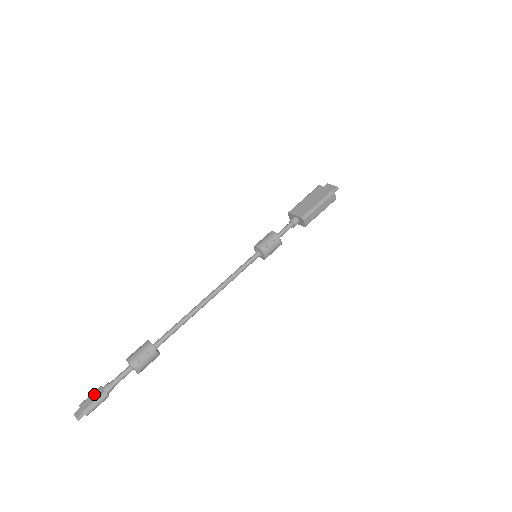
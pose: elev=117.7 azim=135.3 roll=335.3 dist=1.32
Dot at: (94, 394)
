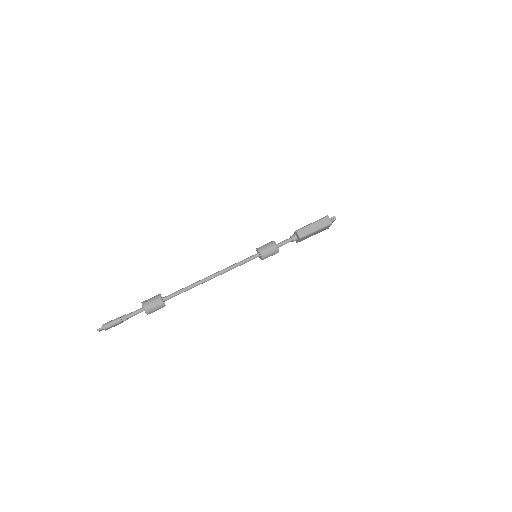
Dot at: occluded
